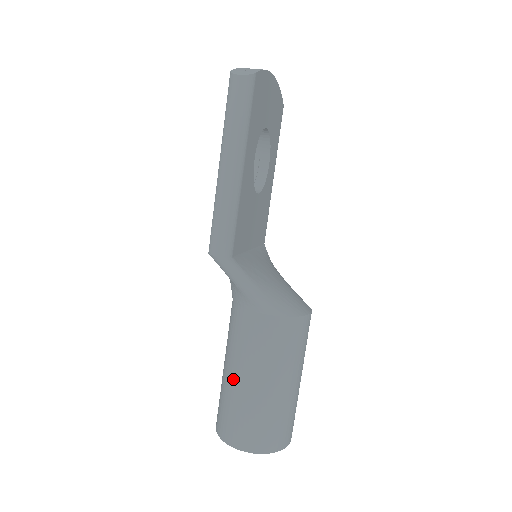
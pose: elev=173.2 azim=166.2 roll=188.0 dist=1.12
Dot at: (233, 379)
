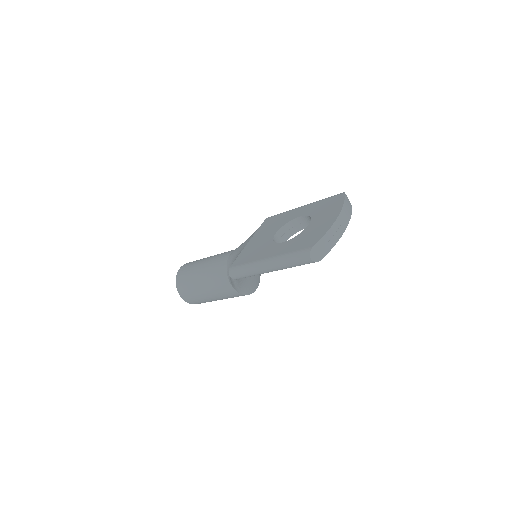
Dot at: (199, 282)
